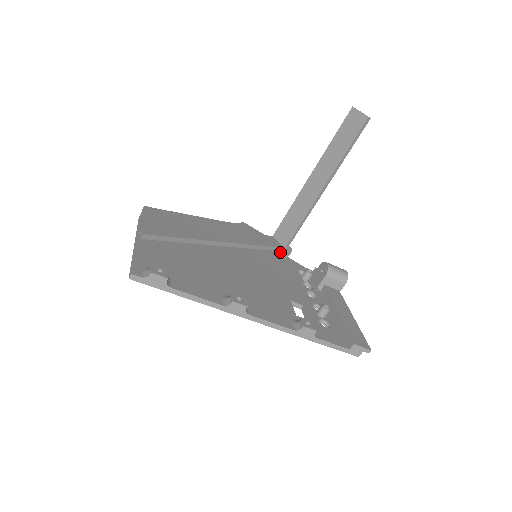
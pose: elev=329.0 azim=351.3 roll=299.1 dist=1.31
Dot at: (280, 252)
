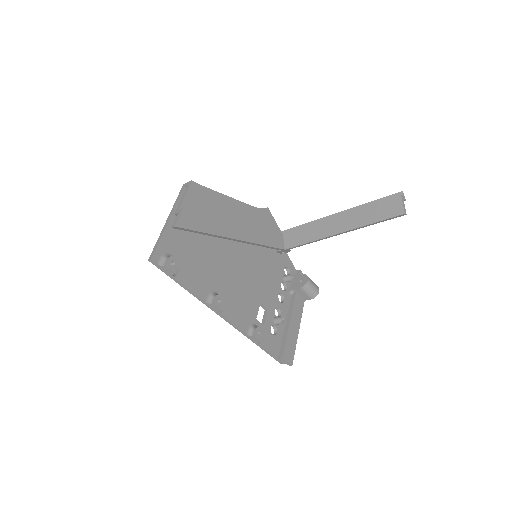
Dot at: (280, 250)
